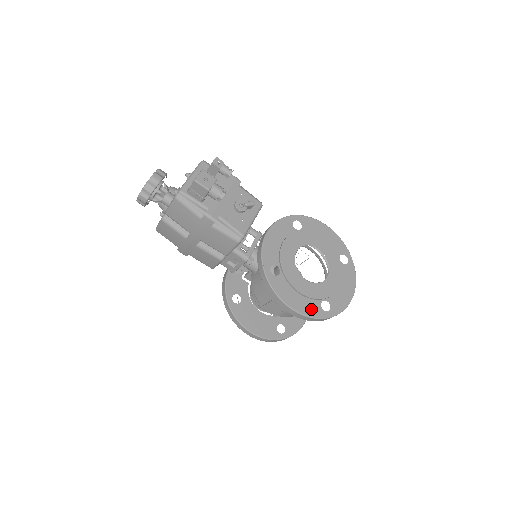
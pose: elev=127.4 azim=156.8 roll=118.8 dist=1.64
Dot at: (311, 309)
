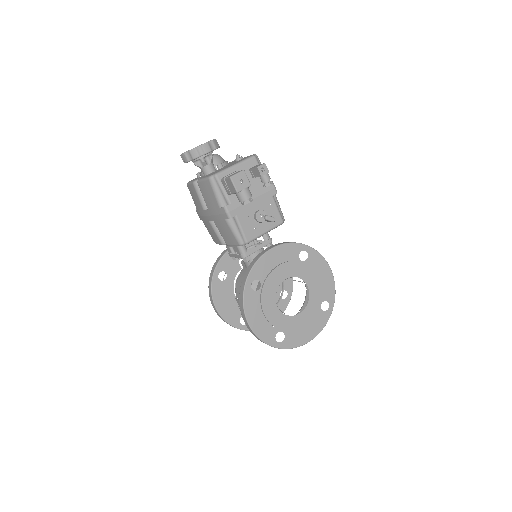
Dot at: (265, 333)
